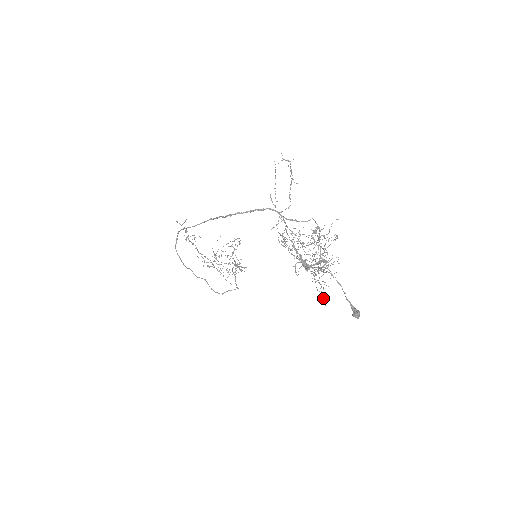
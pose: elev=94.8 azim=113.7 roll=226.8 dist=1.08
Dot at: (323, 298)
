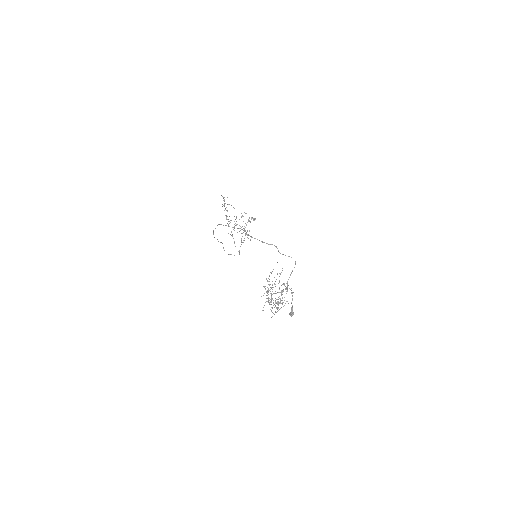
Dot at: occluded
